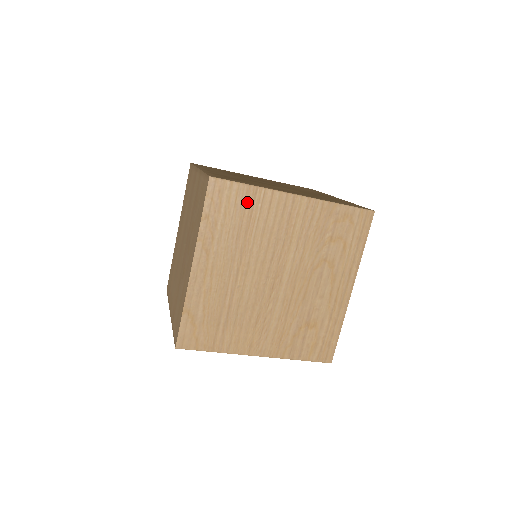
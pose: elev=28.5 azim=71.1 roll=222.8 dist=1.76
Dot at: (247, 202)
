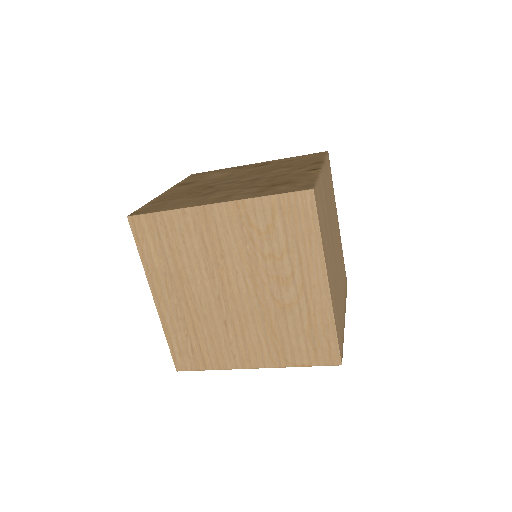
Dot at: (320, 195)
